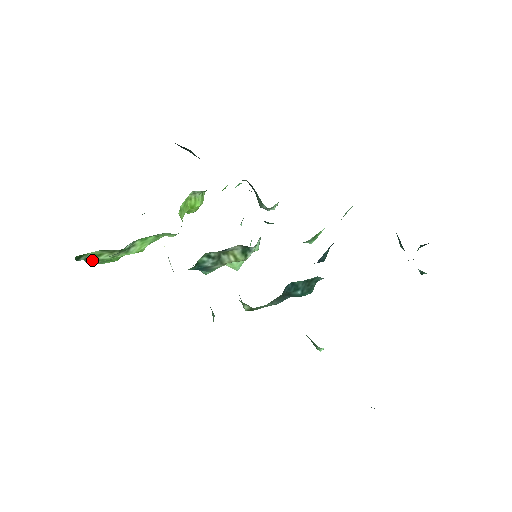
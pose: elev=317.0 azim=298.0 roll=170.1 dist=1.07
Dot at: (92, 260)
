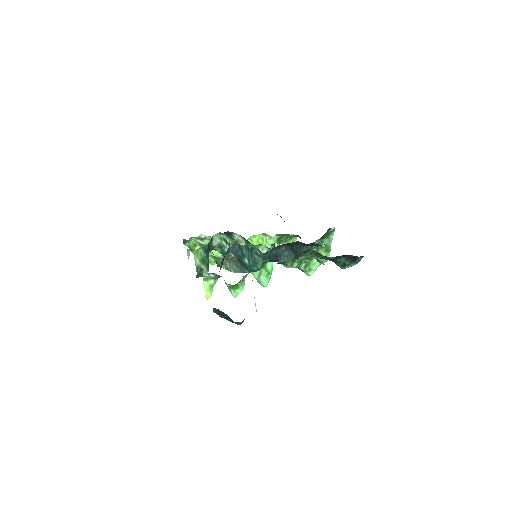
Dot at: (193, 249)
